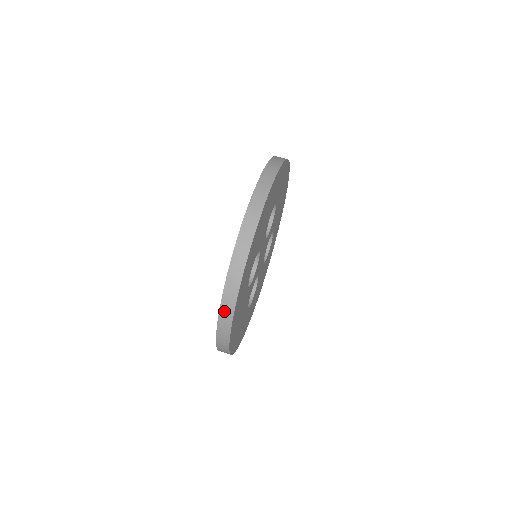
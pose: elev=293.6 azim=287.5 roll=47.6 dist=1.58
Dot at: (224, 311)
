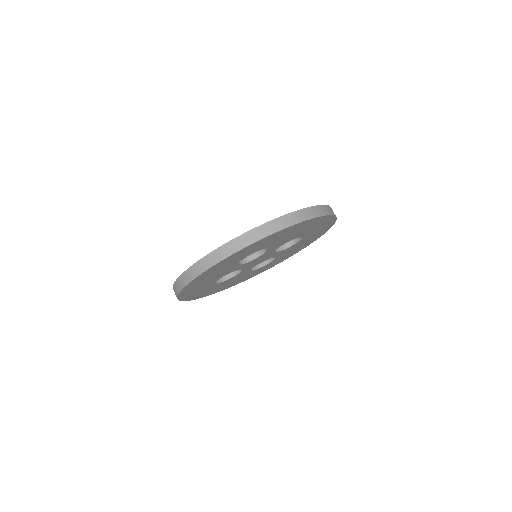
Dot at: (220, 251)
